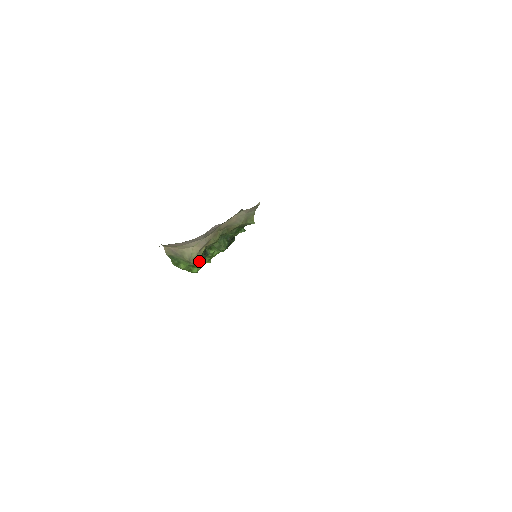
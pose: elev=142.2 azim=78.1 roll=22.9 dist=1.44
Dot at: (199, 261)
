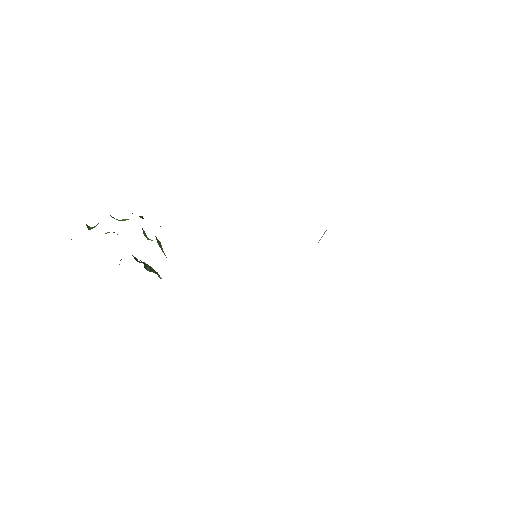
Dot at: (159, 276)
